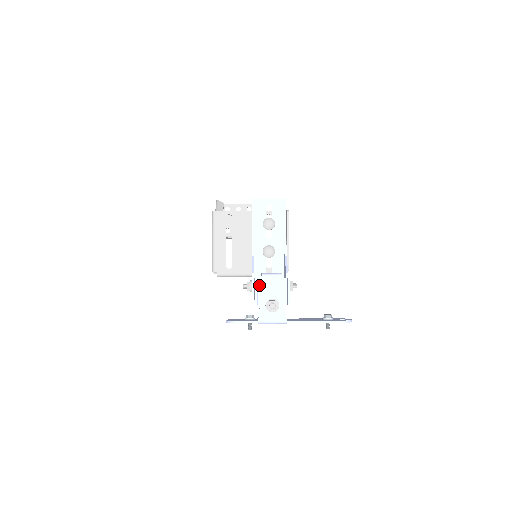
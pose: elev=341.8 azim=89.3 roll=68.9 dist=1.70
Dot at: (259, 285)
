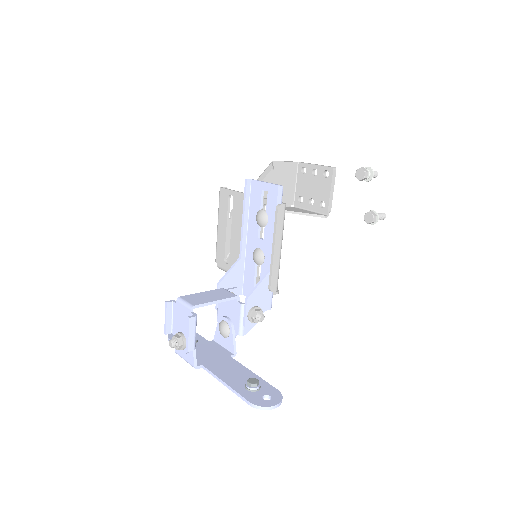
Dot at: (174, 310)
